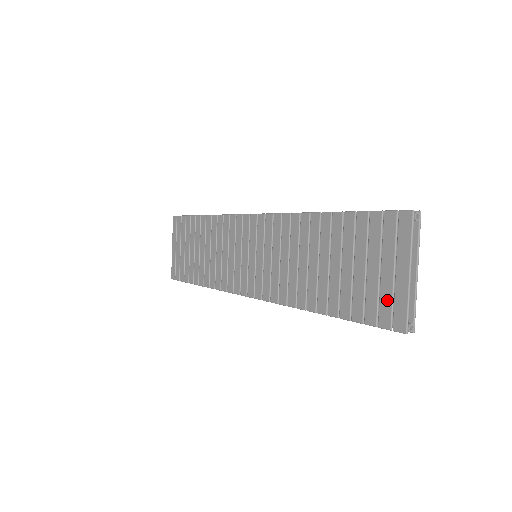
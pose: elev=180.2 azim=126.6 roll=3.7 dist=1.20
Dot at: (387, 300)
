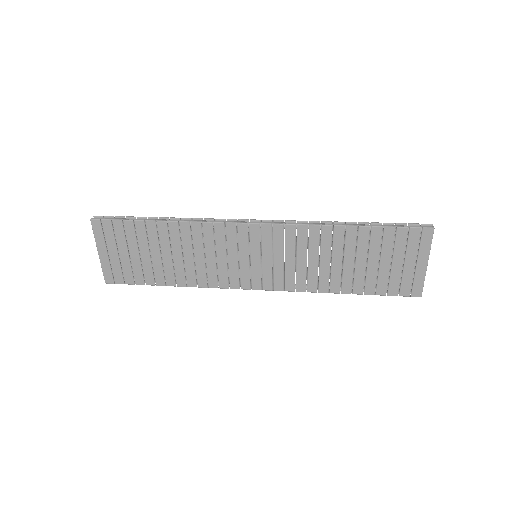
Dot at: (408, 281)
